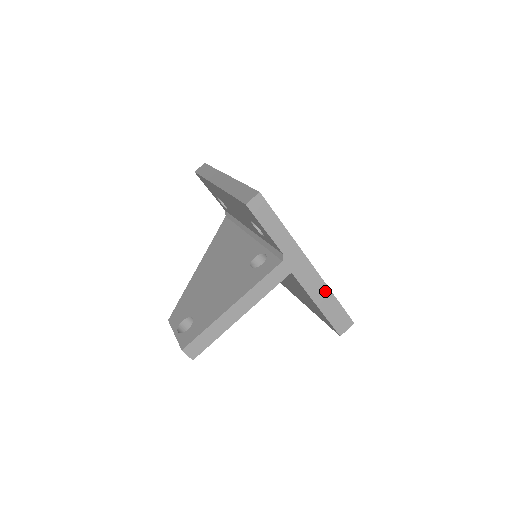
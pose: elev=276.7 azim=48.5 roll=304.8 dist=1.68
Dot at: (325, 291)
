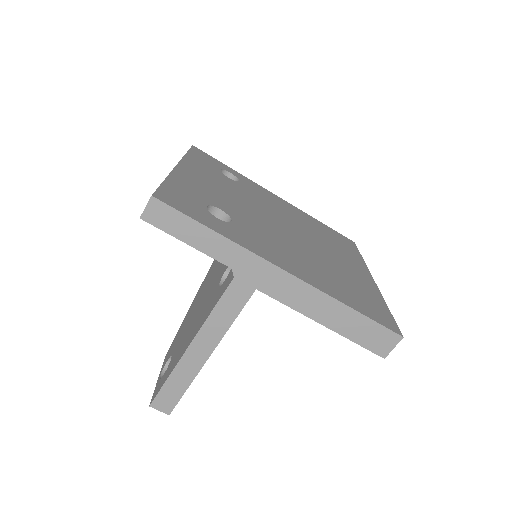
Dot at: (327, 302)
